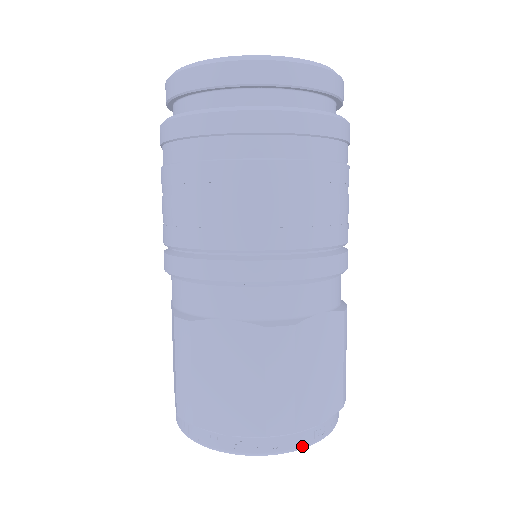
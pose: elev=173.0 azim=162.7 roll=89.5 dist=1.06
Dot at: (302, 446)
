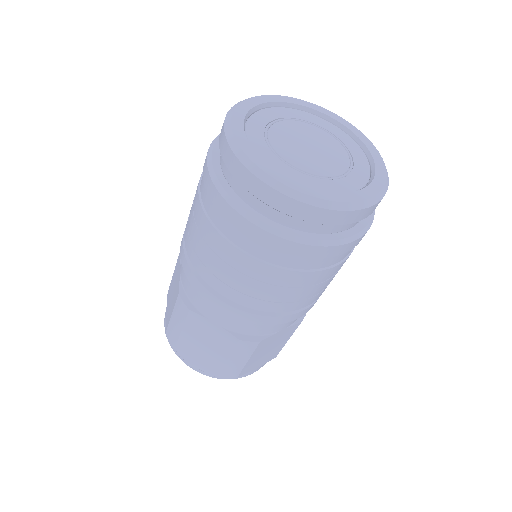
Dot at: occluded
